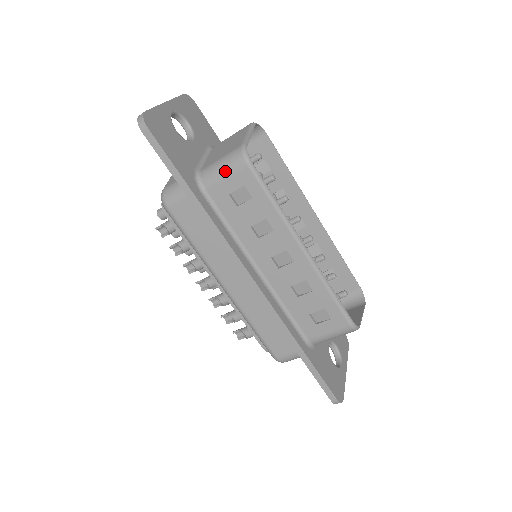
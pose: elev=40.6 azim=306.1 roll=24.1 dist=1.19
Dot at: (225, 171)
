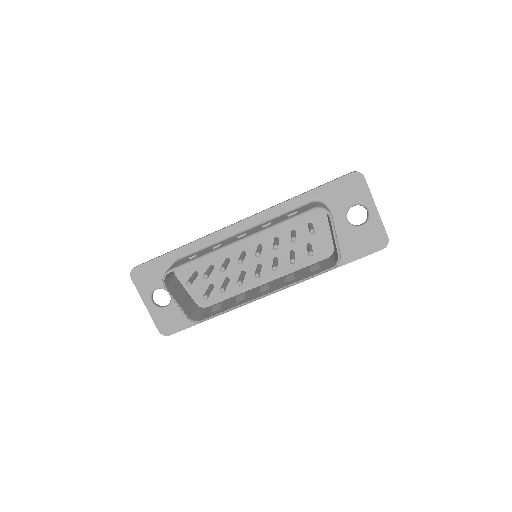
Dot at: occluded
